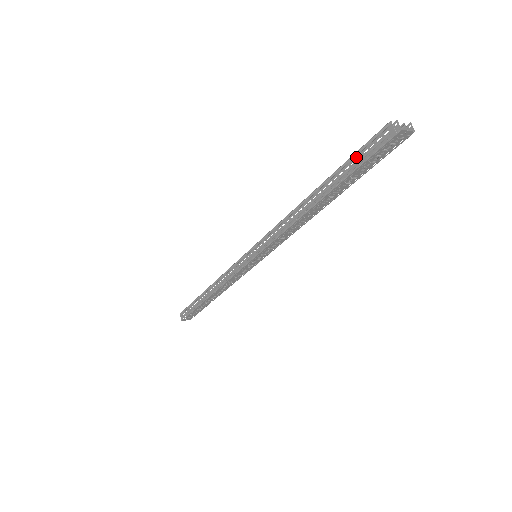
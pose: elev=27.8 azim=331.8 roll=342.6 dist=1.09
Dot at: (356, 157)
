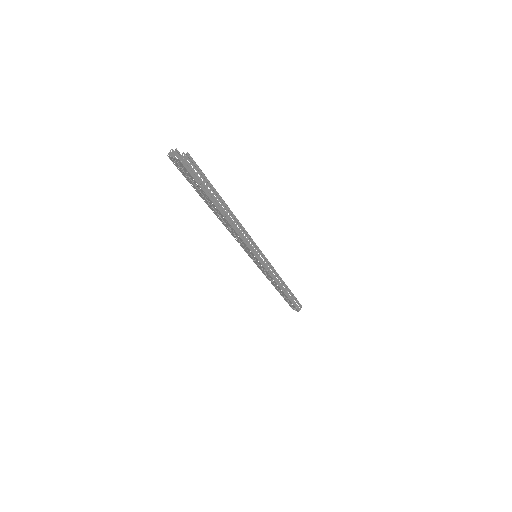
Dot at: (193, 176)
